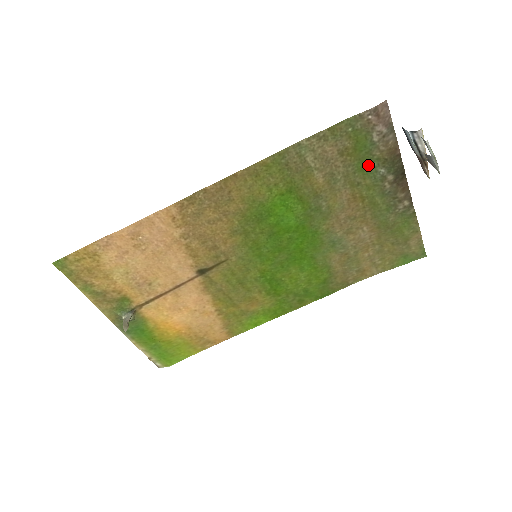
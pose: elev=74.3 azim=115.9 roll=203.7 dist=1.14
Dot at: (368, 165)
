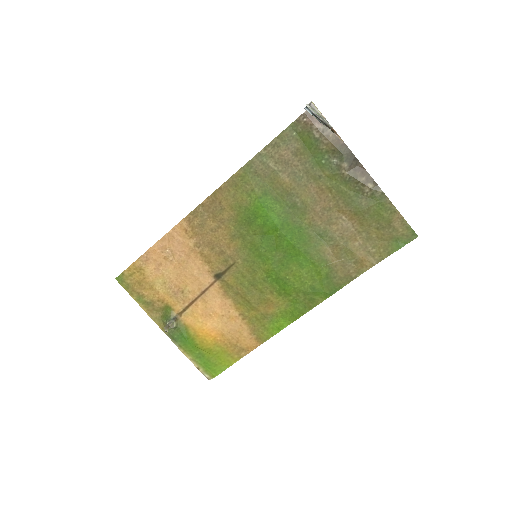
Dot at: (321, 159)
